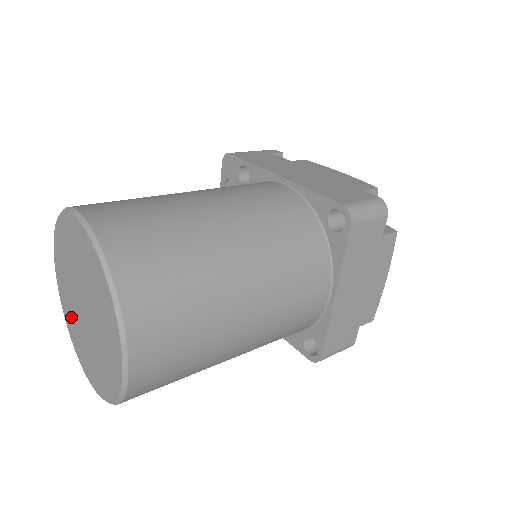
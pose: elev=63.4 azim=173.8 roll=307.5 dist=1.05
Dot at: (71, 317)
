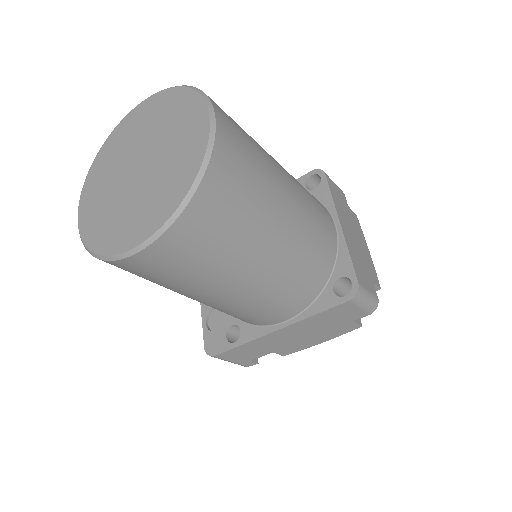
Dot at: (105, 219)
